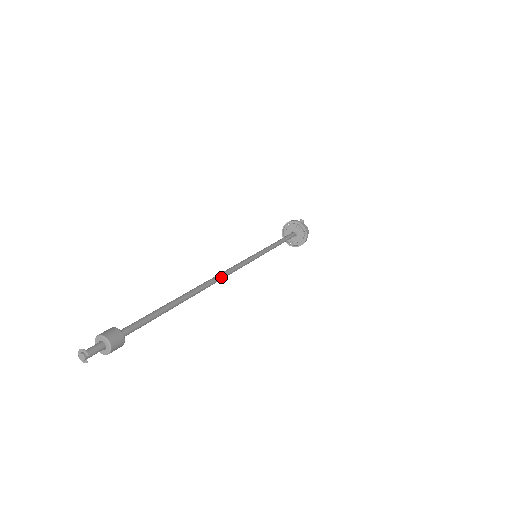
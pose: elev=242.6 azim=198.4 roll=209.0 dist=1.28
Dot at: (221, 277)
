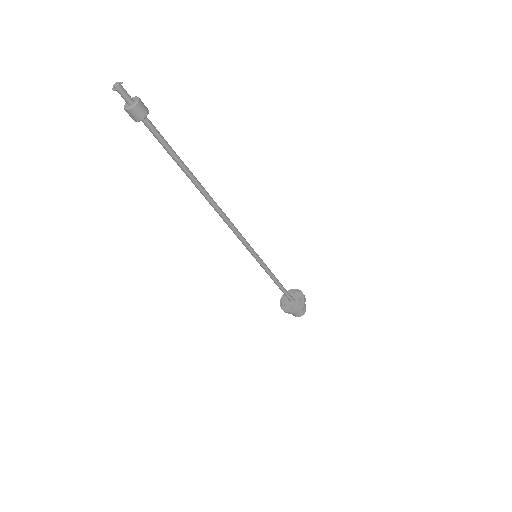
Dot at: (225, 215)
